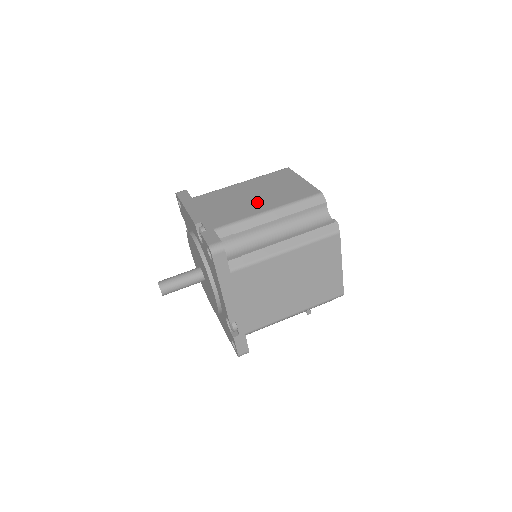
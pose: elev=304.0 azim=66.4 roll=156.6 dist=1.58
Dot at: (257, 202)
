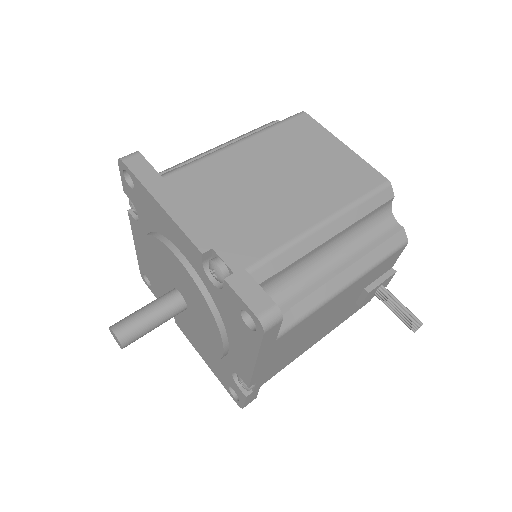
Dot at: occluded
